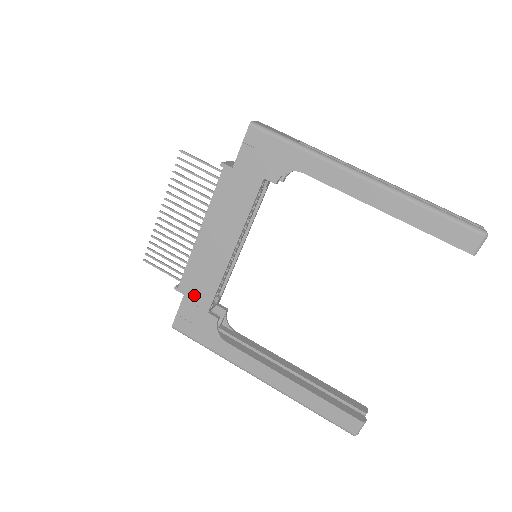
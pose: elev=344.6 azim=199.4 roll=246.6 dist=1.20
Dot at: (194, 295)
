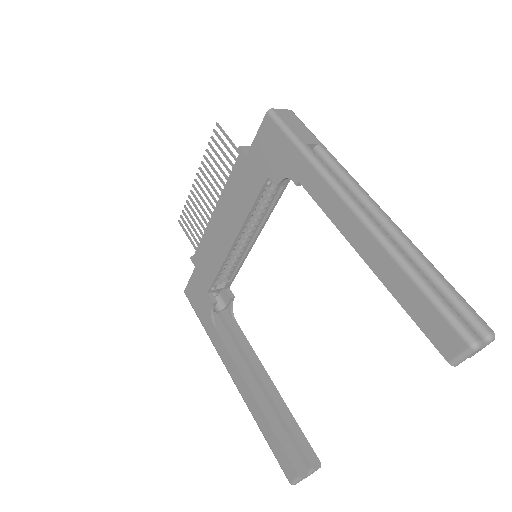
Dot at: (201, 271)
